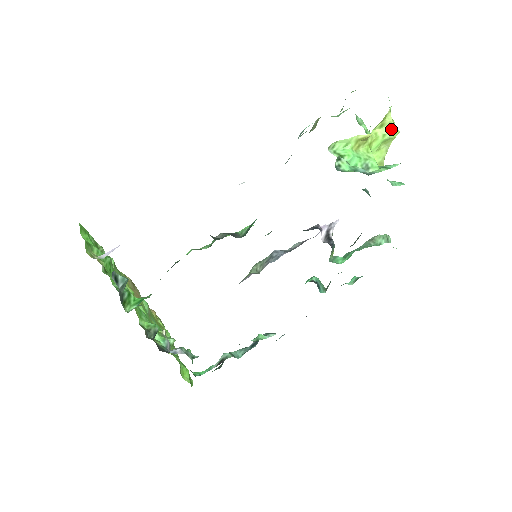
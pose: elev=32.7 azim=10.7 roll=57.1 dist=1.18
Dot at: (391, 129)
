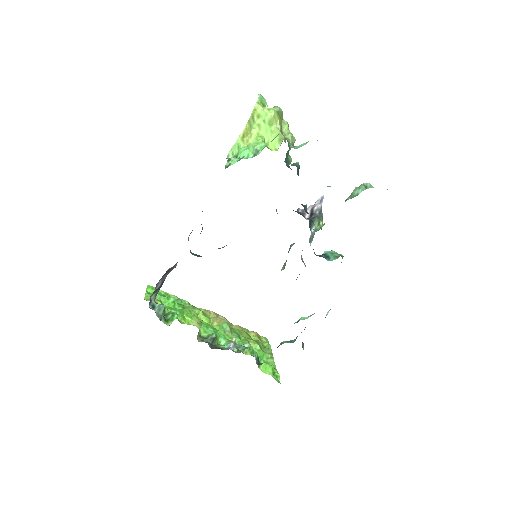
Dot at: (265, 114)
